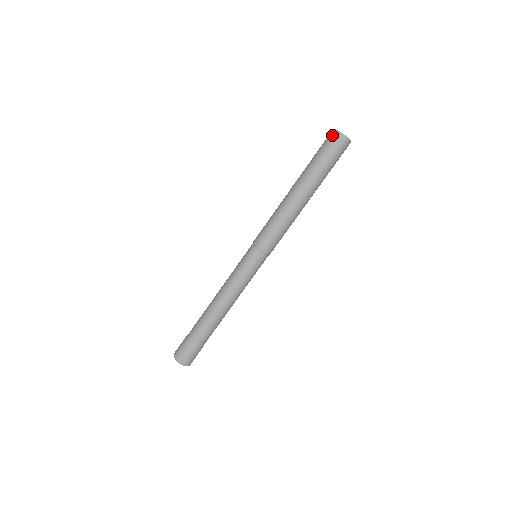
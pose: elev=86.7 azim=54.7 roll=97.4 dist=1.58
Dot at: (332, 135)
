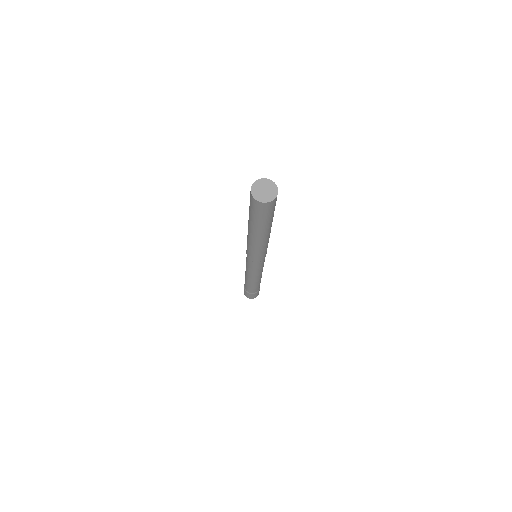
Dot at: (253, 202)
